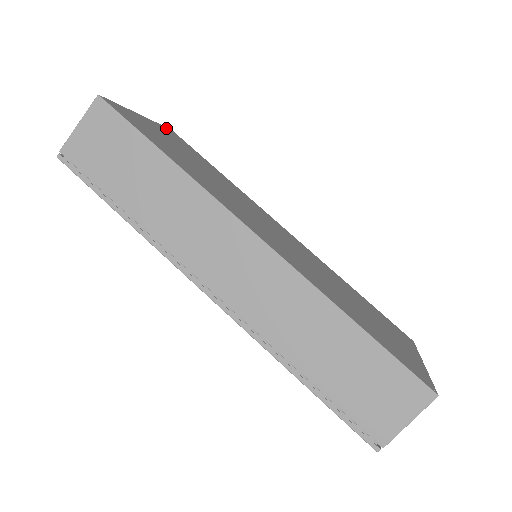
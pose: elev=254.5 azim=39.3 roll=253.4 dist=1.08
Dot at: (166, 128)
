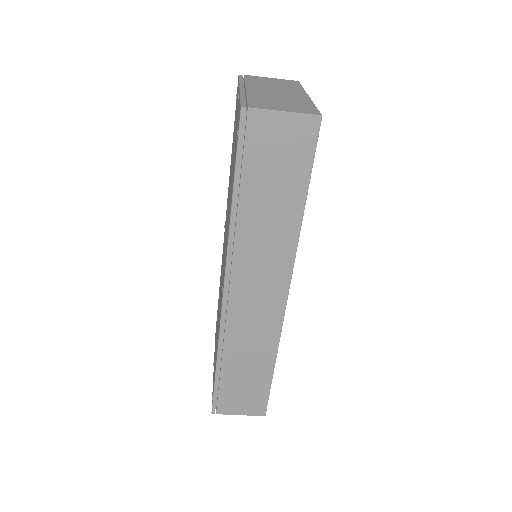
Dot at: occluded
